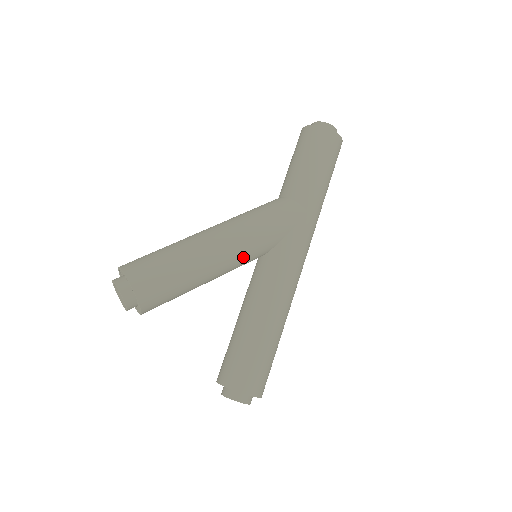
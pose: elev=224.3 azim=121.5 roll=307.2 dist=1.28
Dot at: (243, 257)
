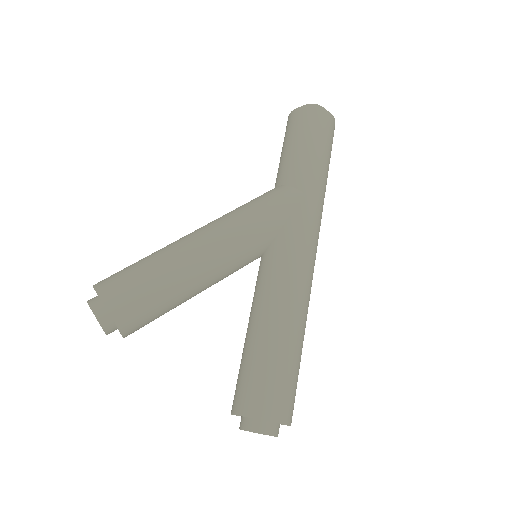
Dot at: (235, 254)
